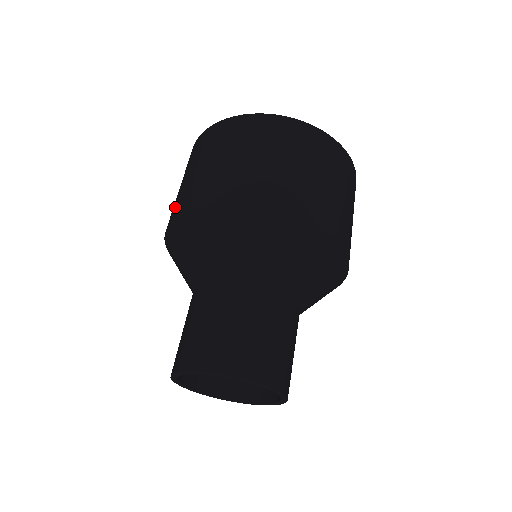
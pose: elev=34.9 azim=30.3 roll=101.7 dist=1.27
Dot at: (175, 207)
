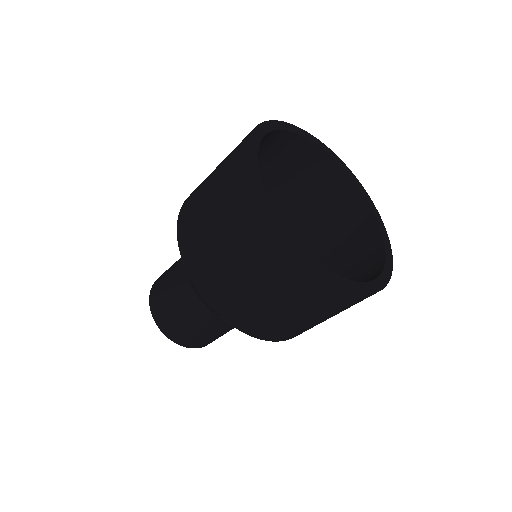
Dot at: (189, 201)
